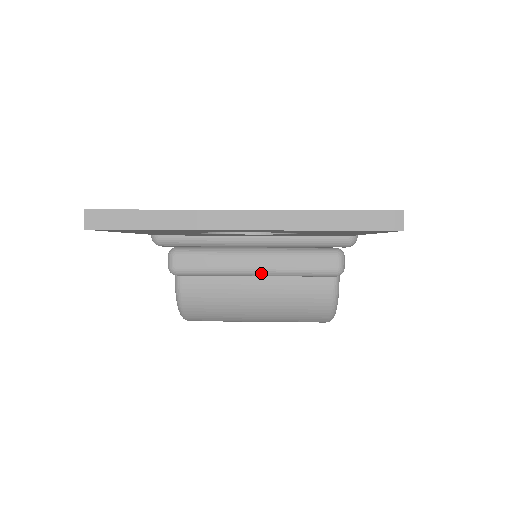
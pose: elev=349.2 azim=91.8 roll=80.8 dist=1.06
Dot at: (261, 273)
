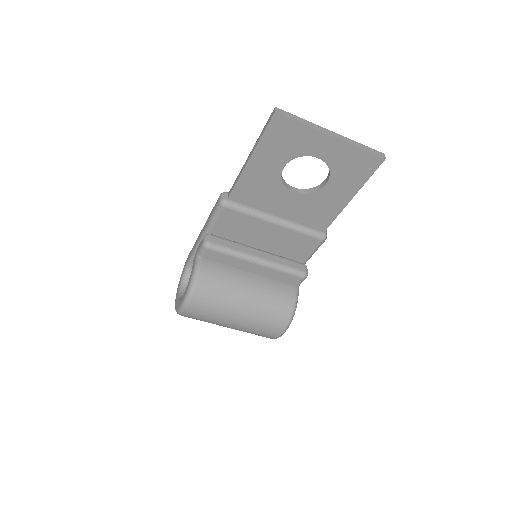
Dot at: (262, 261)
